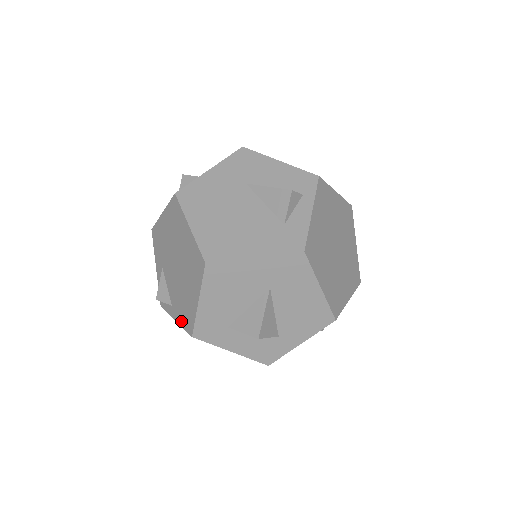
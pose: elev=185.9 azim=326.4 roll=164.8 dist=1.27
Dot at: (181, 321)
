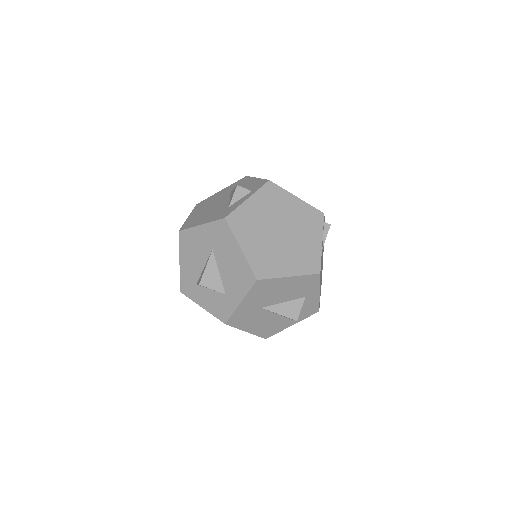
Dot at: occluded
